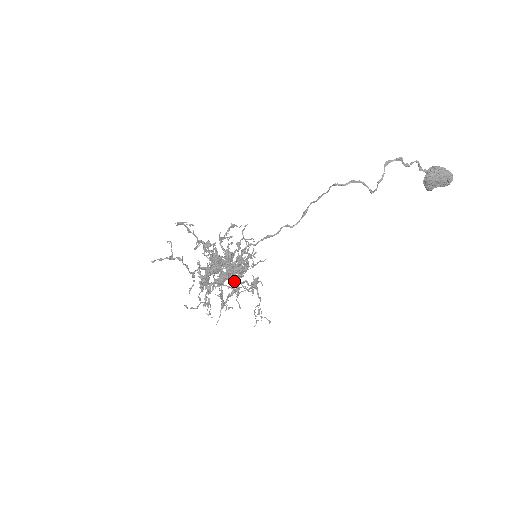
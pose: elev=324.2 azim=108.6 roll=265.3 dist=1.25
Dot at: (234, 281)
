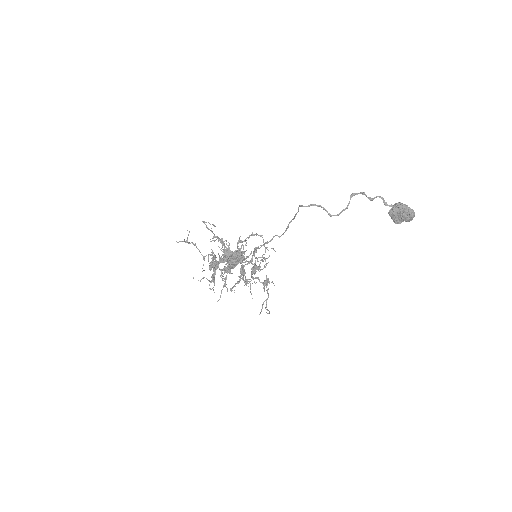
Dot at: (242, 273)
